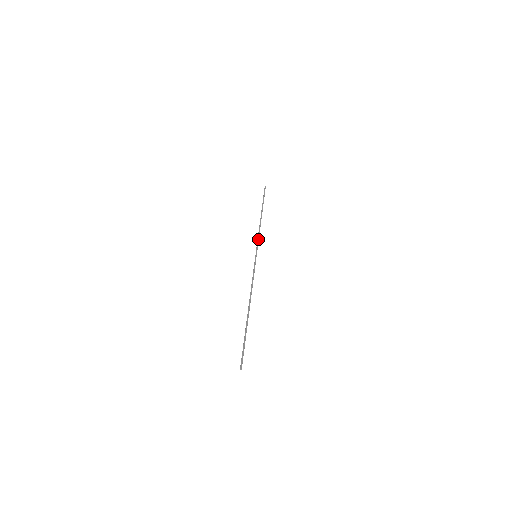
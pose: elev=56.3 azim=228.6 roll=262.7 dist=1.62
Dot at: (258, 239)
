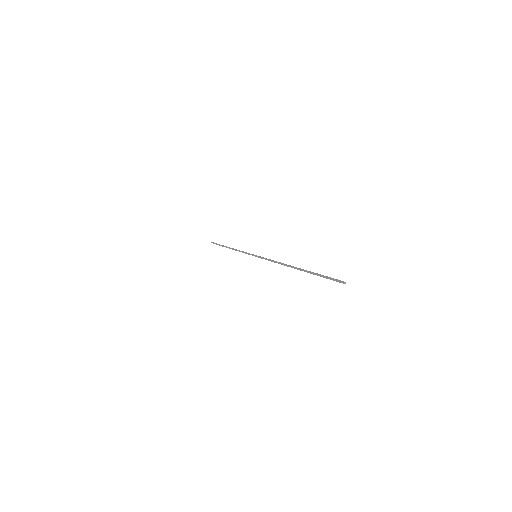
Dot at: (245, 252)
